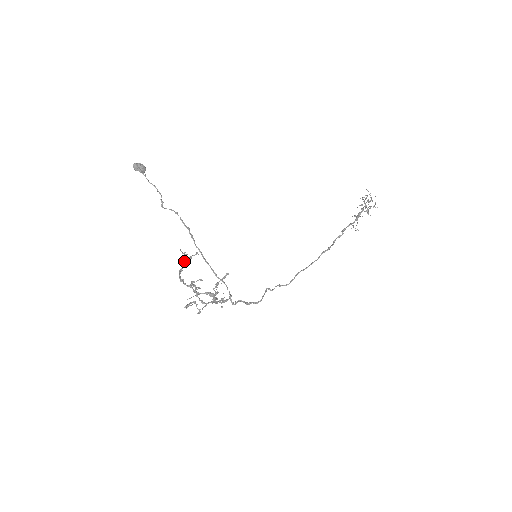
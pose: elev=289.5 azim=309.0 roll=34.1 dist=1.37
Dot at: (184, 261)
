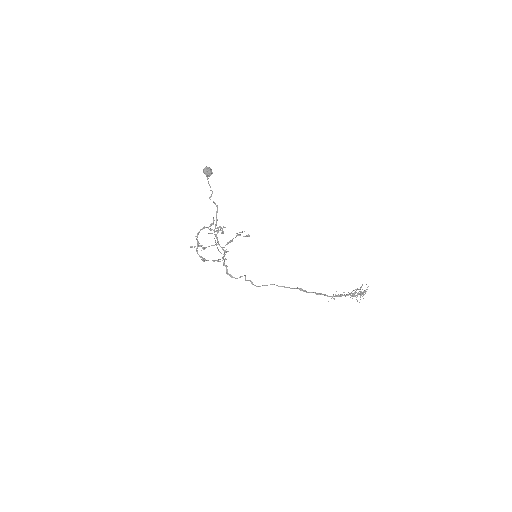
Dot at: (208, 227)
